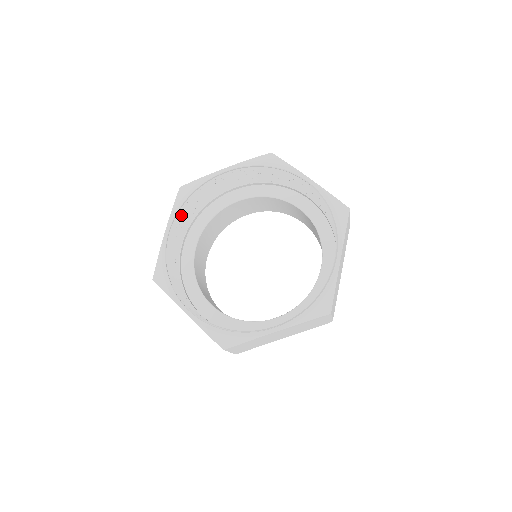
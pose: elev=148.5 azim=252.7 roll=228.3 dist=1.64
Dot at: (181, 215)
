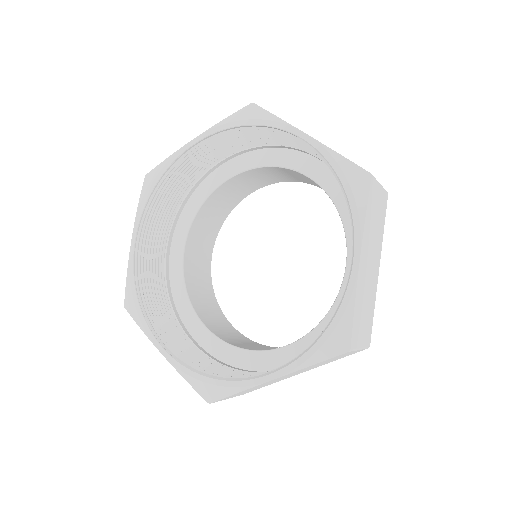
Dot at: (227, 136)
